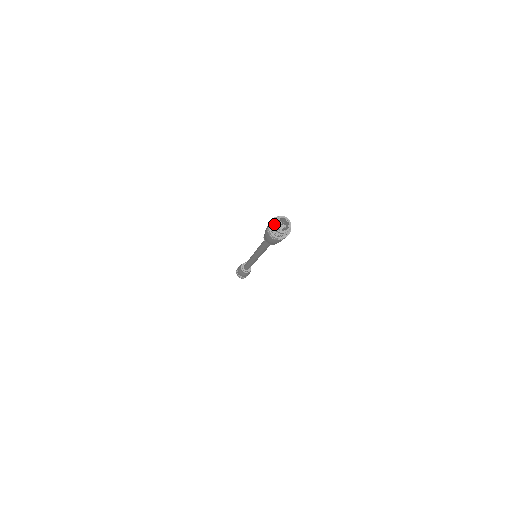
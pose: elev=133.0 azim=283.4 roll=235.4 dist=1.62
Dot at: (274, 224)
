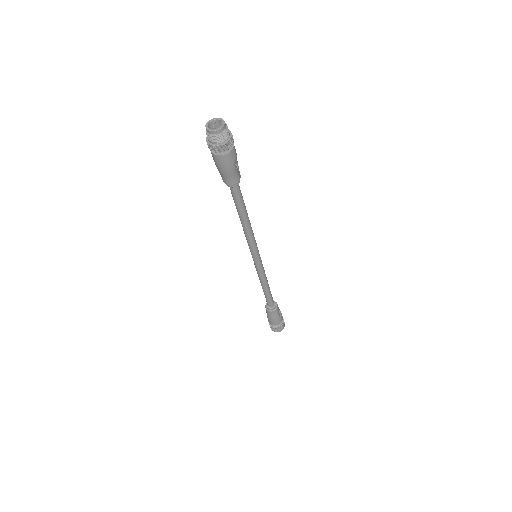
Dot at: (206, 124)
